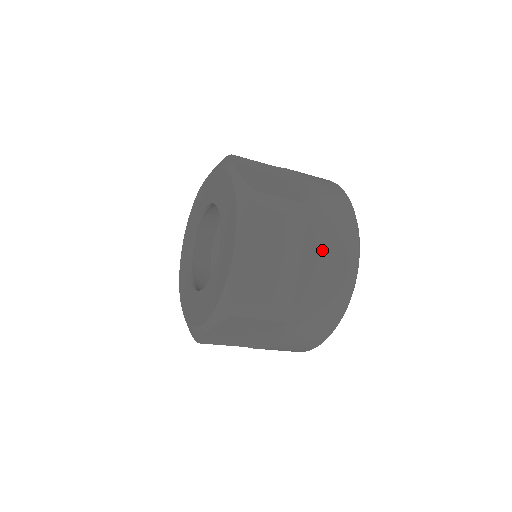
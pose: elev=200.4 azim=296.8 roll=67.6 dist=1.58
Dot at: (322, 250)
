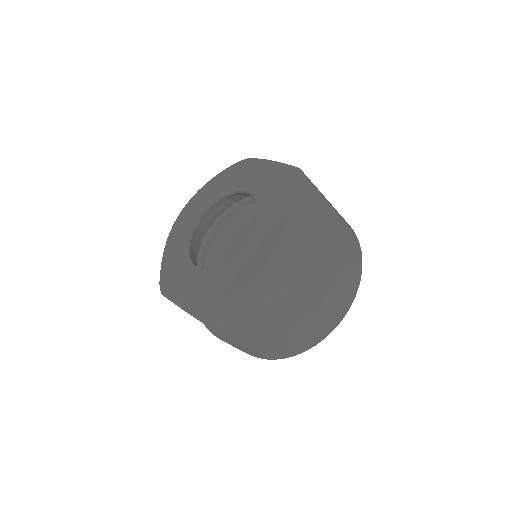
Dot at: (344, 233)
